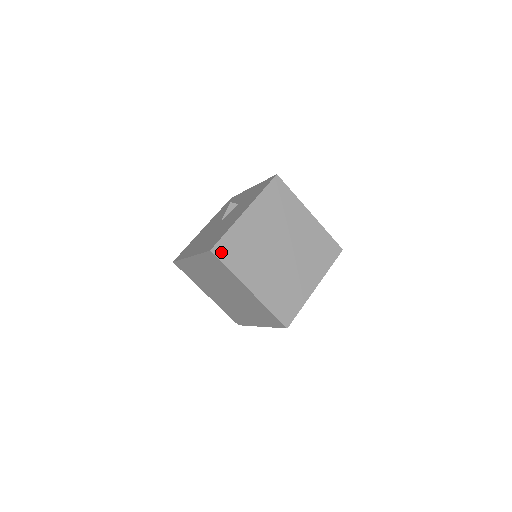
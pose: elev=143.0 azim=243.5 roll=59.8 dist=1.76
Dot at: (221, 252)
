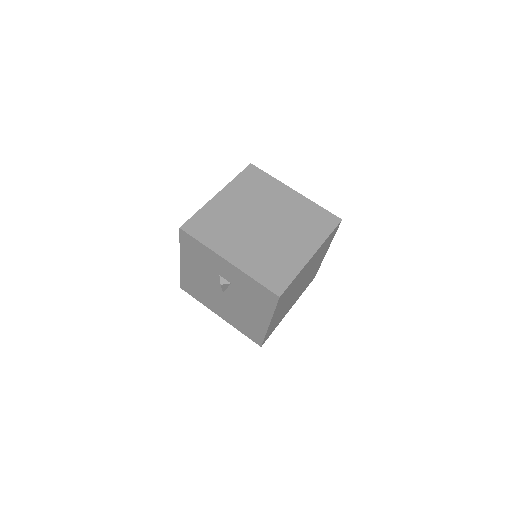
Dot at: occluded
